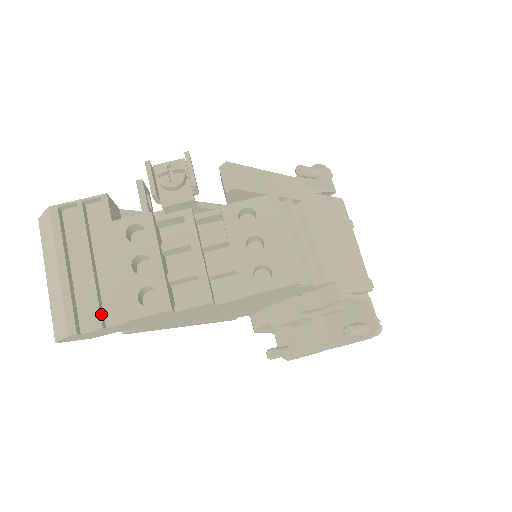
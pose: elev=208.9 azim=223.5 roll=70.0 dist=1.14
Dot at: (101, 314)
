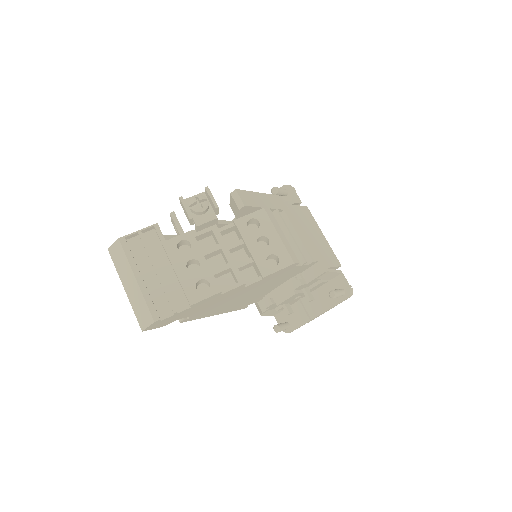
Dot at: (173, 304)
